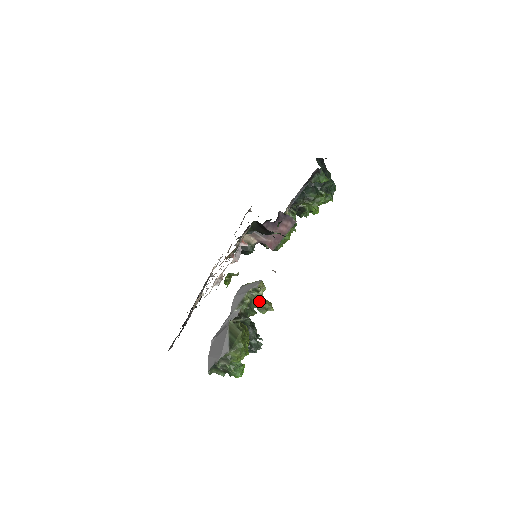
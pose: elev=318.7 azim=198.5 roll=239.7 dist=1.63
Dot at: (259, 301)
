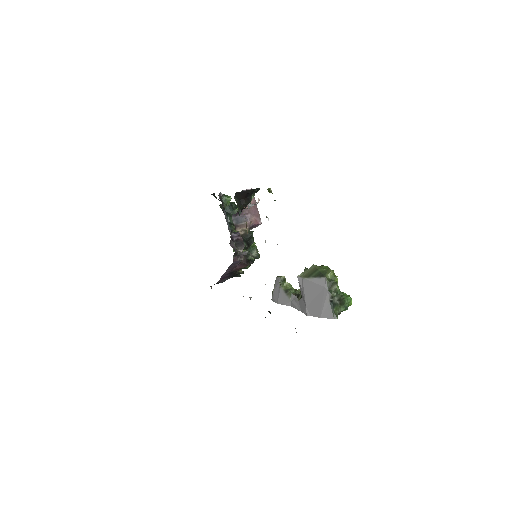
Dot at: occluded
